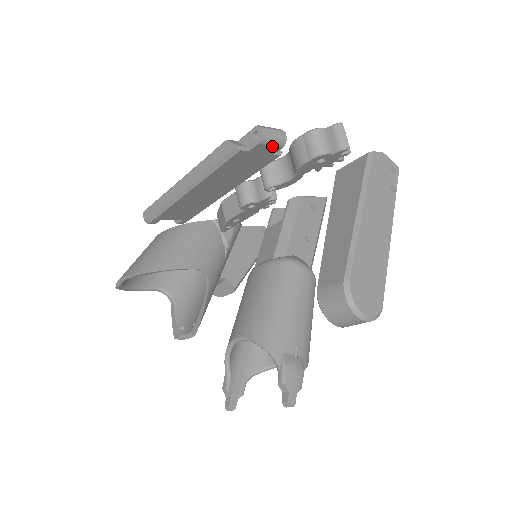
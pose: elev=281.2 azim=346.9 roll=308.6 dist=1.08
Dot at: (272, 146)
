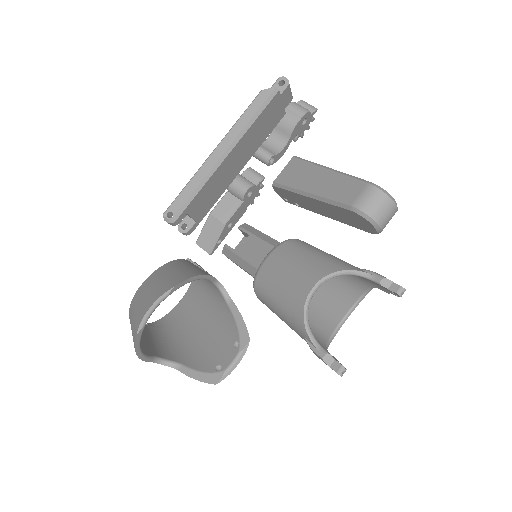
Dot at: (289, 95)
